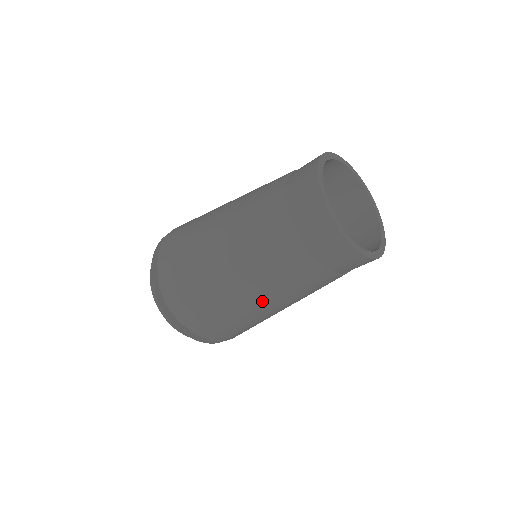
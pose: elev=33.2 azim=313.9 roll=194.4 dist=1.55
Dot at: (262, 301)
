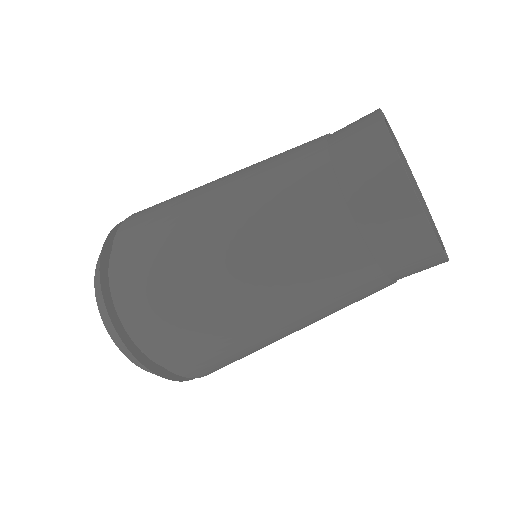
Dot at: (304, 327)
